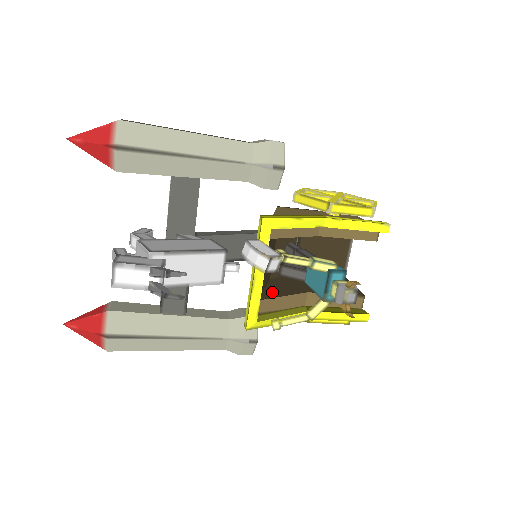
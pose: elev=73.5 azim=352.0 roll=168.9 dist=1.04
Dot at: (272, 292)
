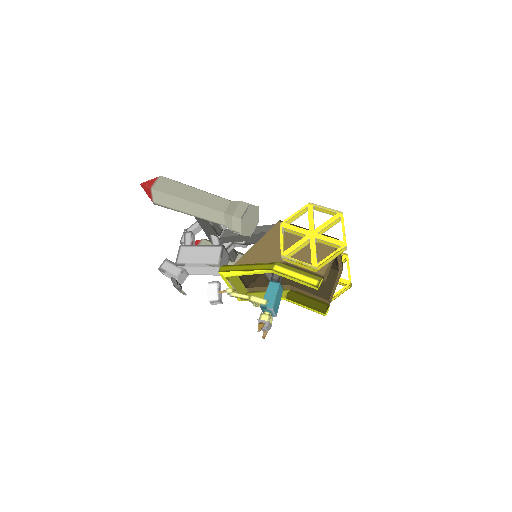
Dot at: (263, 280)
